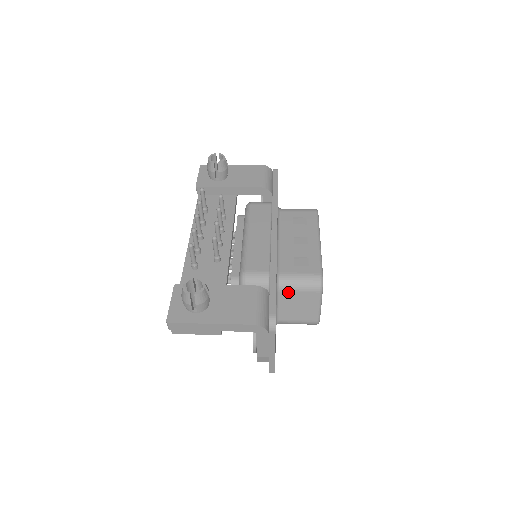
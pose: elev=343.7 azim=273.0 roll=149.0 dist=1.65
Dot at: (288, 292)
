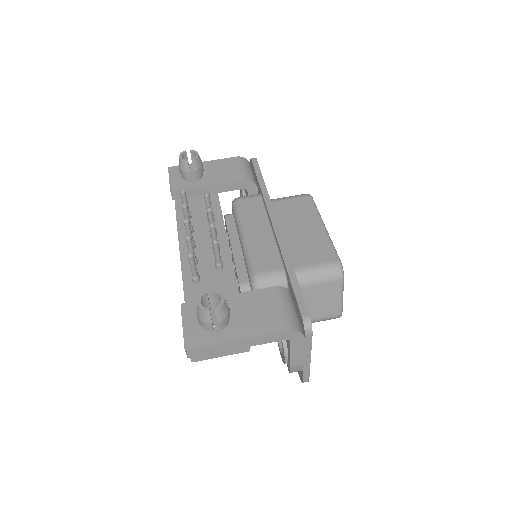
Dot at: (307, 287)
